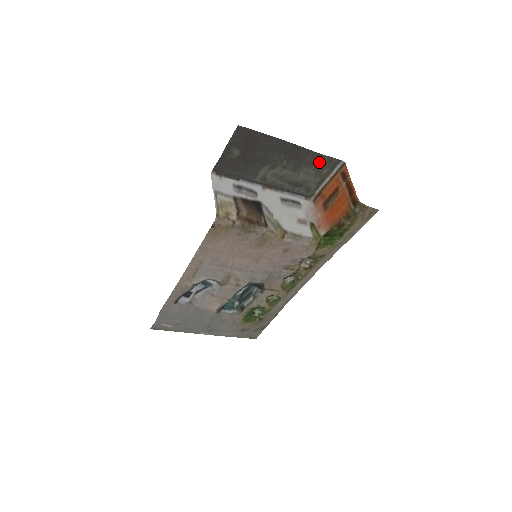
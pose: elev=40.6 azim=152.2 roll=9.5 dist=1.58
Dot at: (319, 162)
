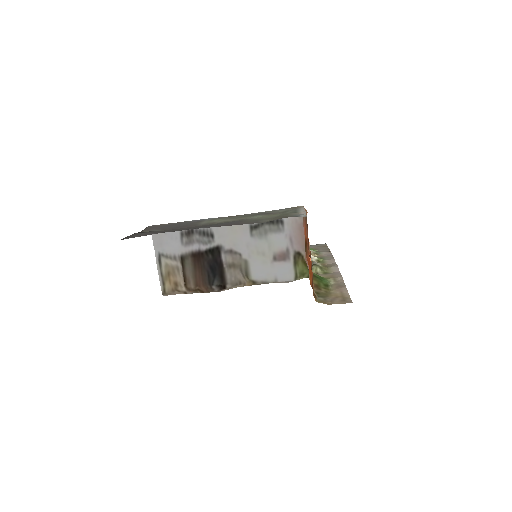
Dot at: (267, 220)
